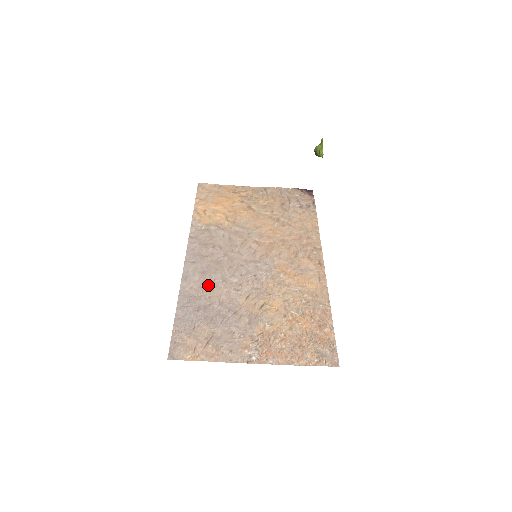
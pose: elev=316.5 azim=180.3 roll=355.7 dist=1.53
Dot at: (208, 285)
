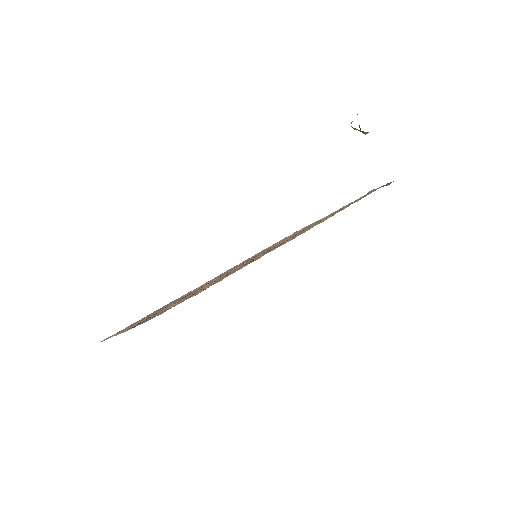
Dot at: occluded
